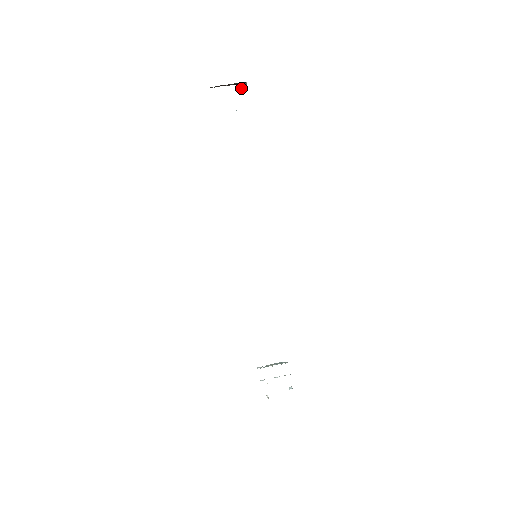
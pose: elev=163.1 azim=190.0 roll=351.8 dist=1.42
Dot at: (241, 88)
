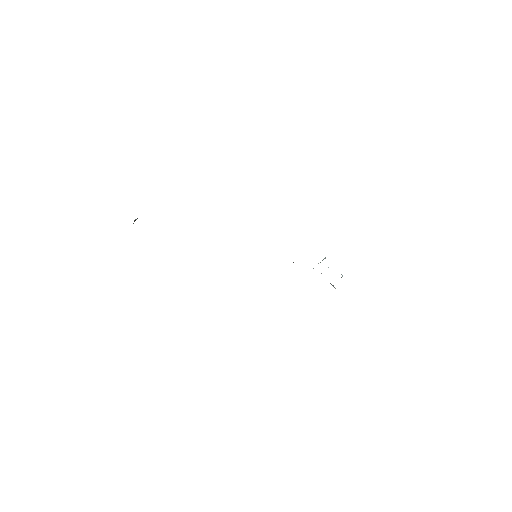
Dot at: (135, 220)
